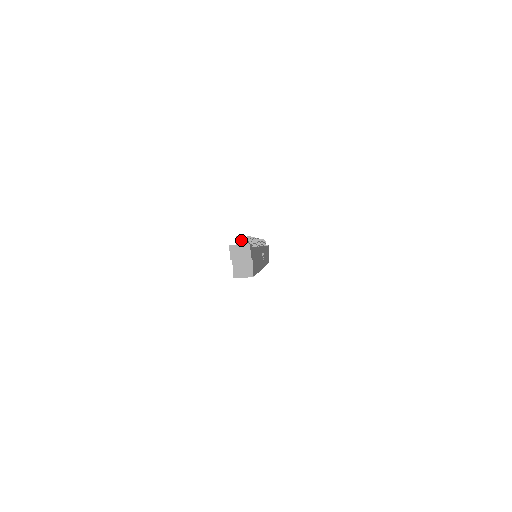
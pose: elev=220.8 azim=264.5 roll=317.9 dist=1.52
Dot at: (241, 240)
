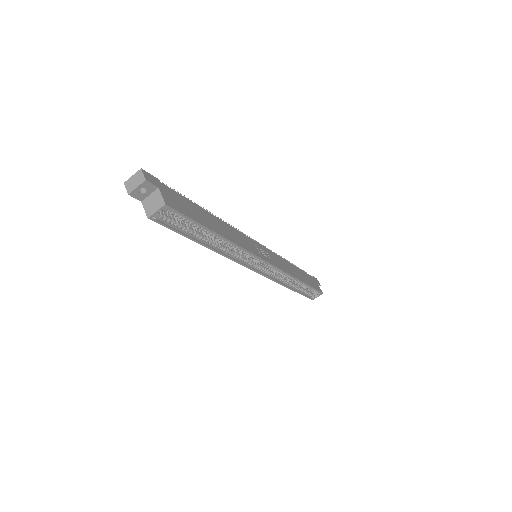
Dot at: occluded
